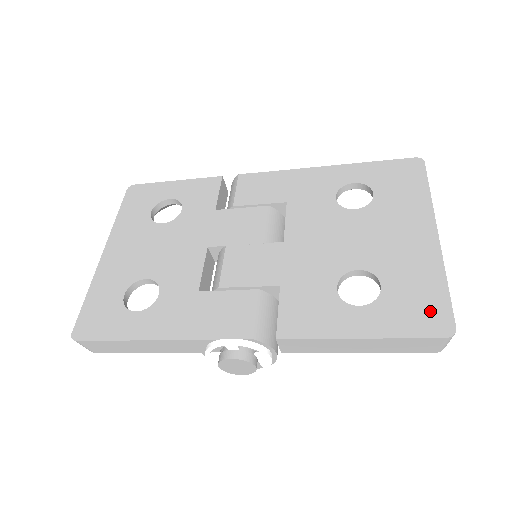
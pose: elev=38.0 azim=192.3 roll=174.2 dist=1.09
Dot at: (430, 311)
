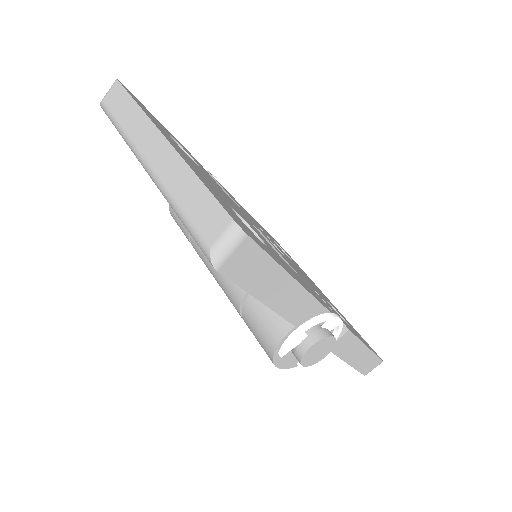
Dot at: occluded
